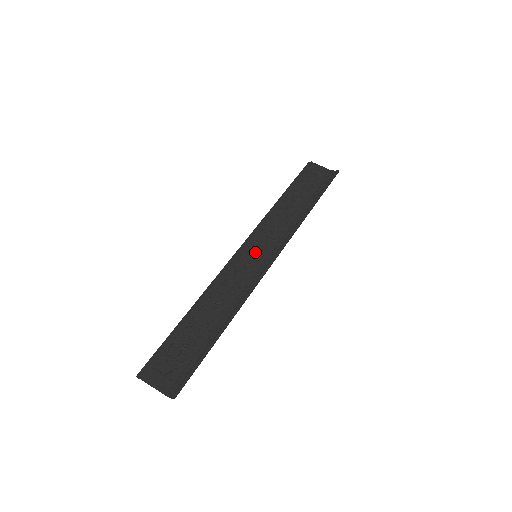
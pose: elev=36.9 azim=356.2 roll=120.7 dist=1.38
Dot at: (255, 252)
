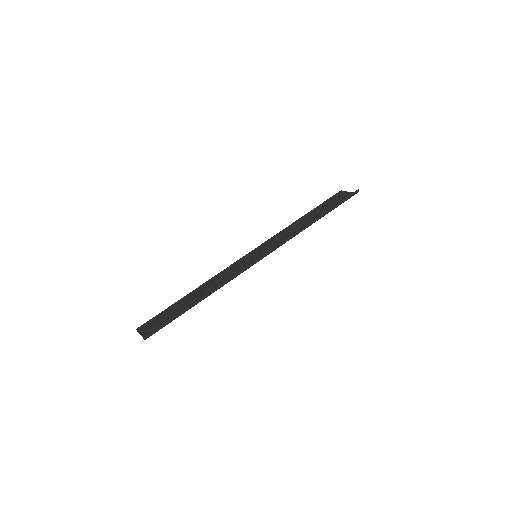
Dot at: (257, 254)
